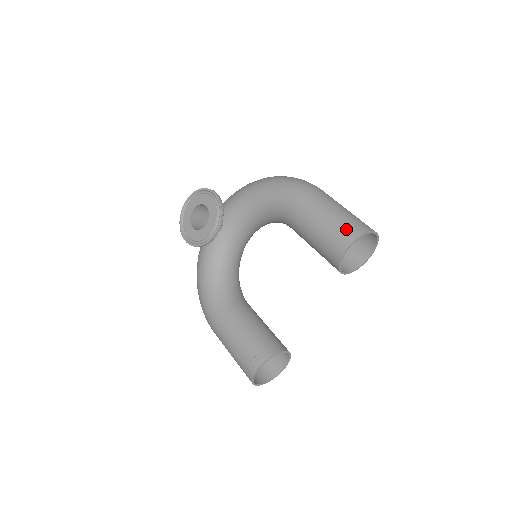
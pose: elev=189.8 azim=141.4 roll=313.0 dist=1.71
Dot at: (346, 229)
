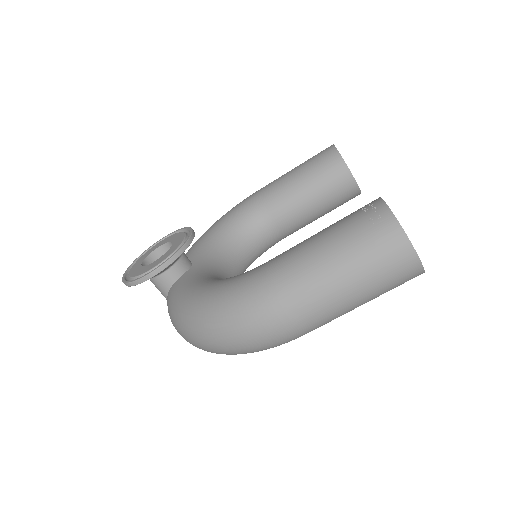
Dot at: occluded
